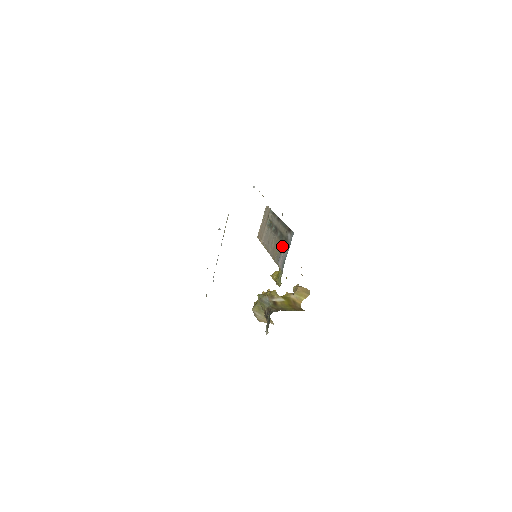
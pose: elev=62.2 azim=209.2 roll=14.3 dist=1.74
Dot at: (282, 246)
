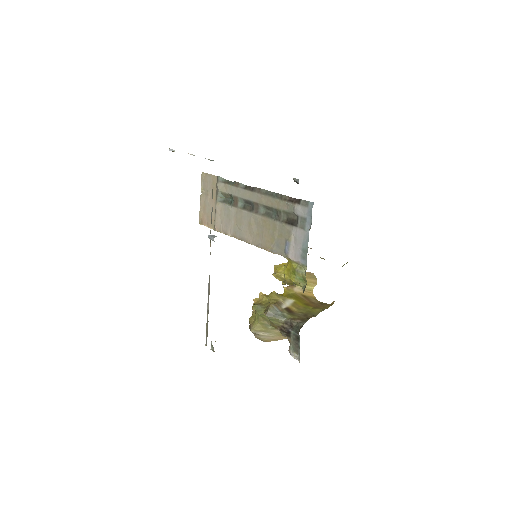
Dot at: (285, 228)
